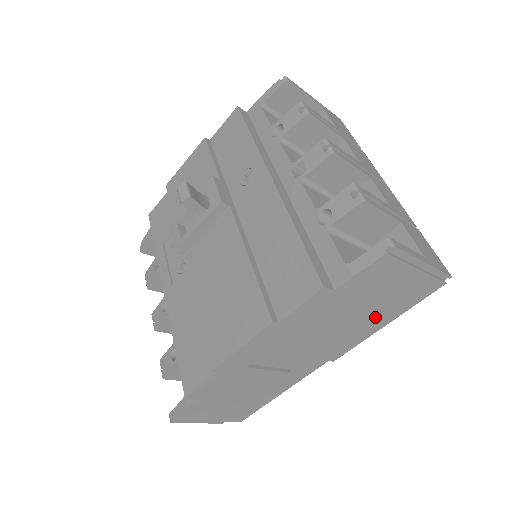
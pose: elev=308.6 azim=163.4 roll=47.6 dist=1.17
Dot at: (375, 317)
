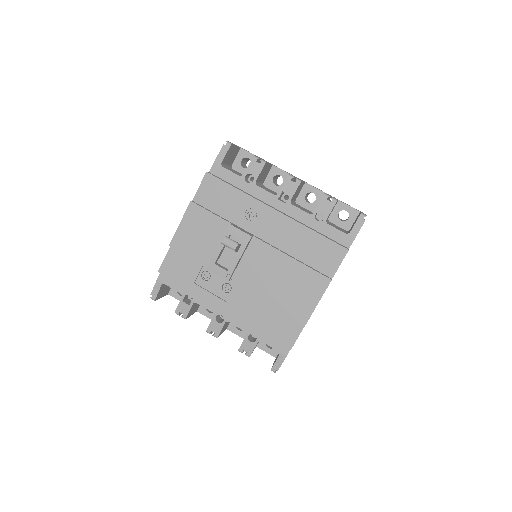
Dot at: occluded
